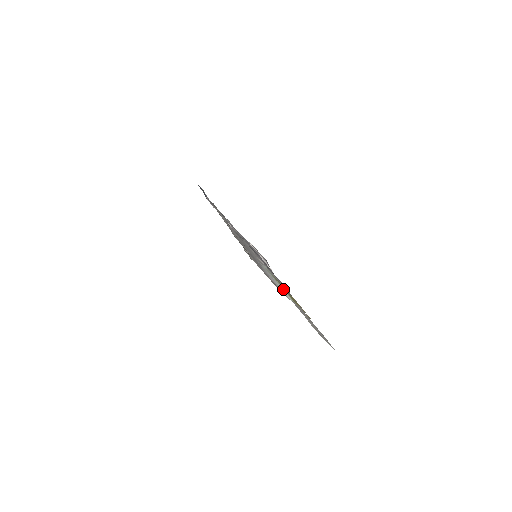
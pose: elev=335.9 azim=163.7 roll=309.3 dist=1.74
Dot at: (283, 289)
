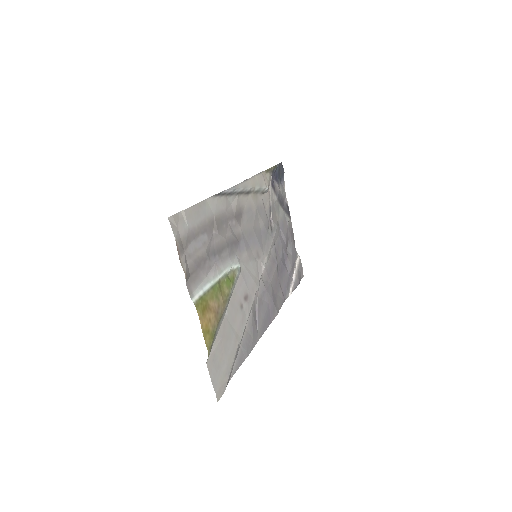
Dot at: (207, 287)
